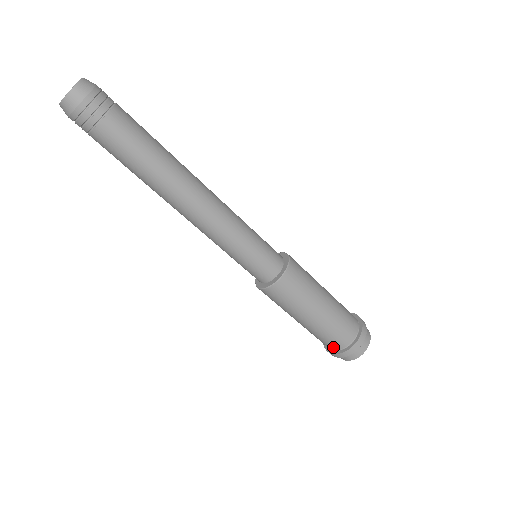
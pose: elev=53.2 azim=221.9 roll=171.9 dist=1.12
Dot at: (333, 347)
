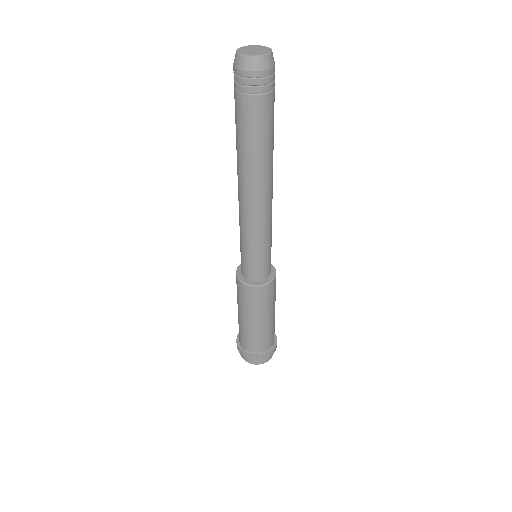
Dot at: (250, 349)
